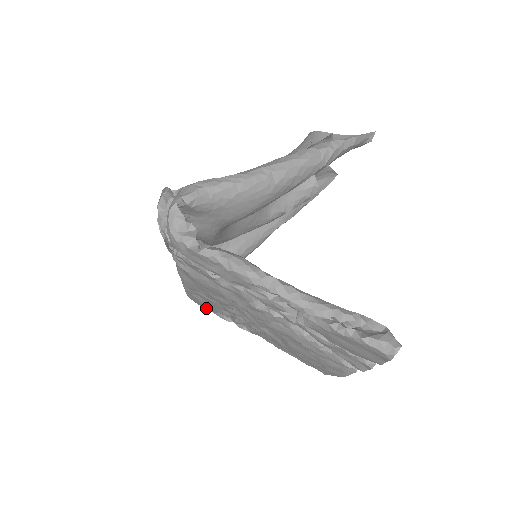
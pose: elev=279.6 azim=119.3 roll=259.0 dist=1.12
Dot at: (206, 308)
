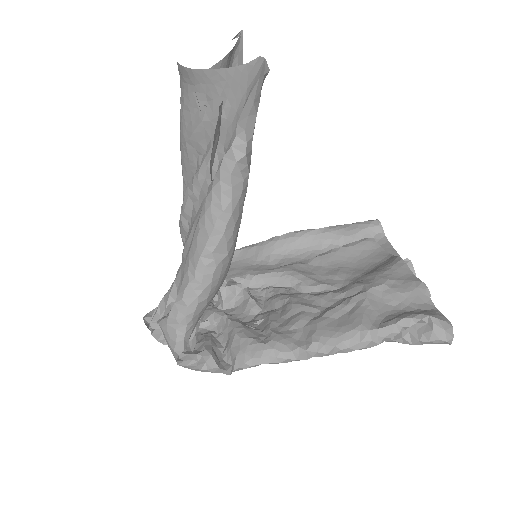
Dot at: occluded
